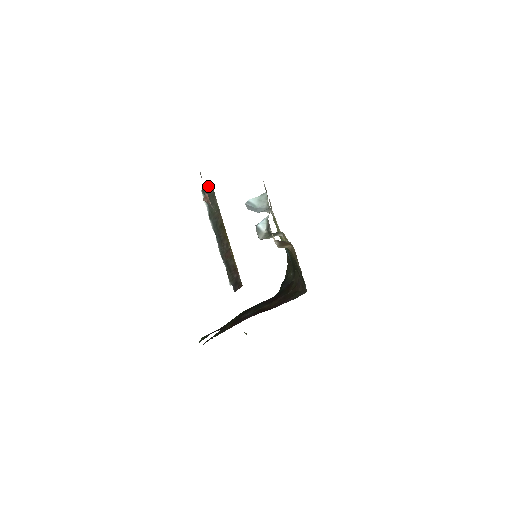
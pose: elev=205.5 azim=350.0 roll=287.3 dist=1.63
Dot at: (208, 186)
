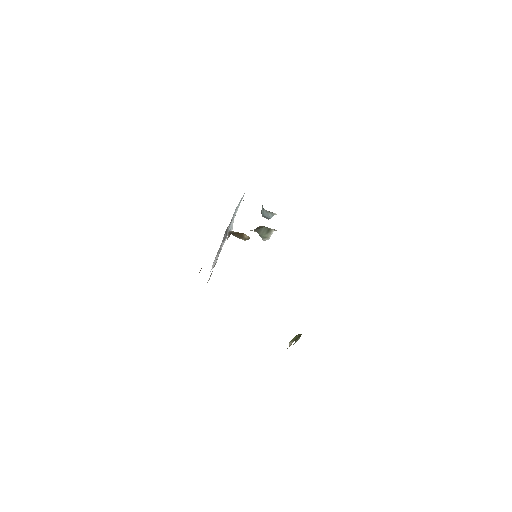
Dot at: occluded
